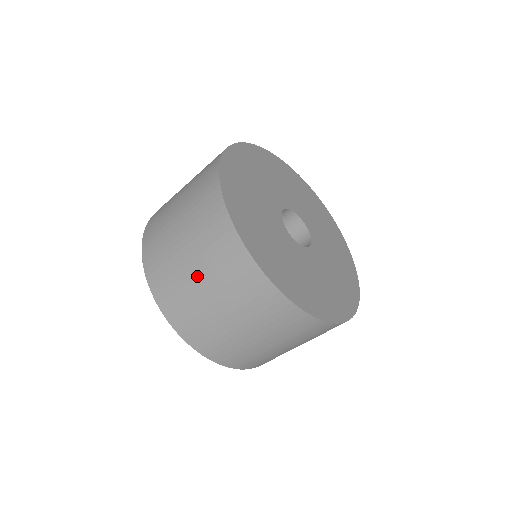
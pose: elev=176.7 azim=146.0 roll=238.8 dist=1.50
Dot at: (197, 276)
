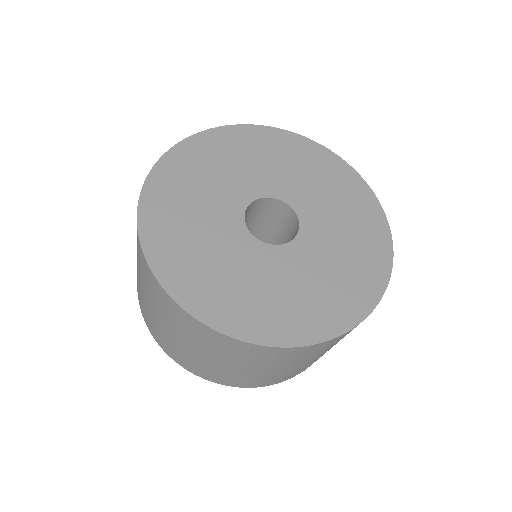
Dot at: (219, 363)
